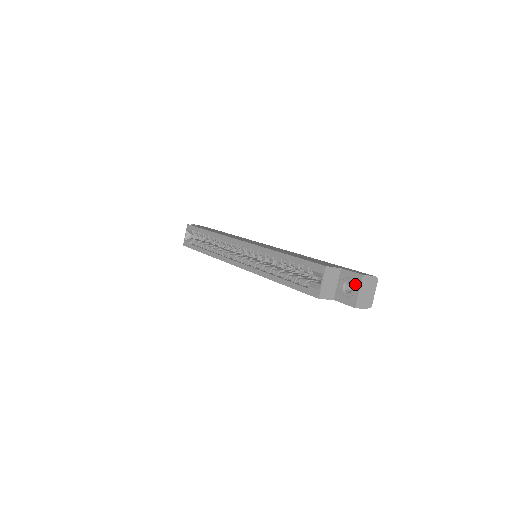
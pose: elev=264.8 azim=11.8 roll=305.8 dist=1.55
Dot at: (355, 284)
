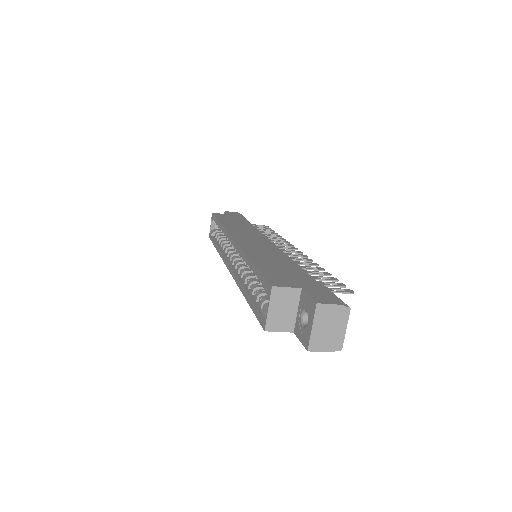
Dot at: (310, 315)
